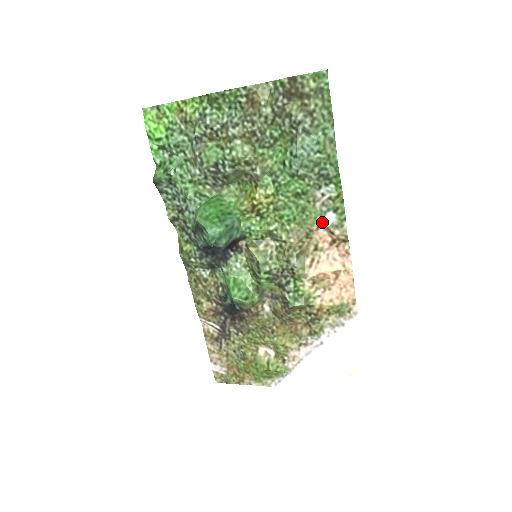
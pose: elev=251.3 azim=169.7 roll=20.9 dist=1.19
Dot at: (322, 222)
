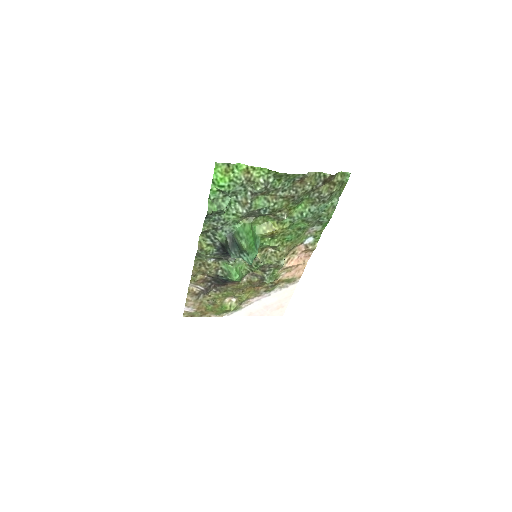
Dot at: (304, 241)
